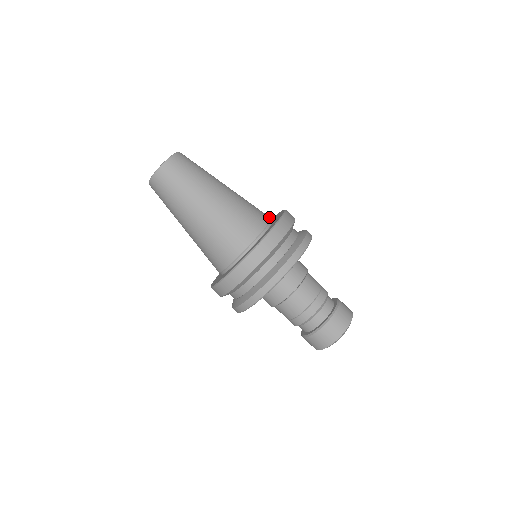
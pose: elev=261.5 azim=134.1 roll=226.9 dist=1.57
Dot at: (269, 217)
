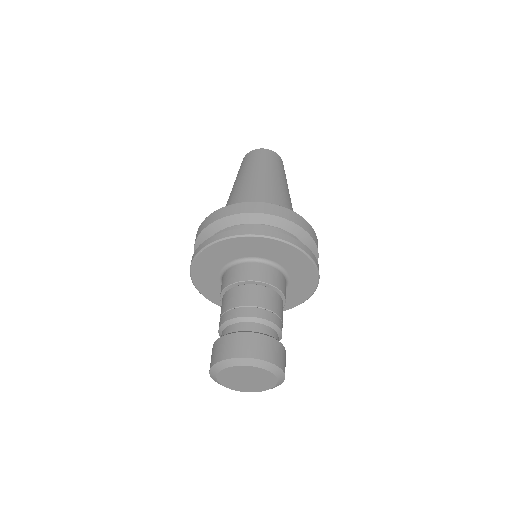
Dot at: occluded
